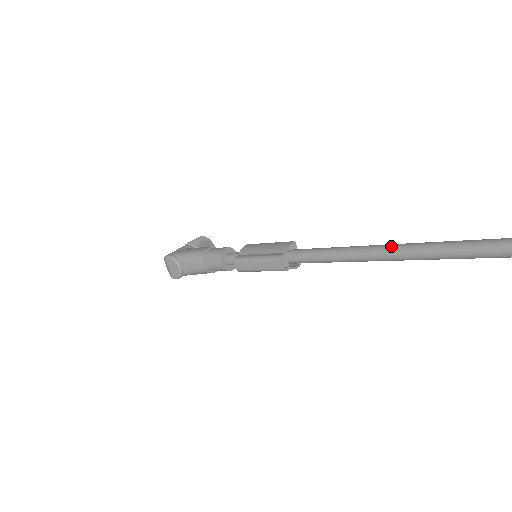
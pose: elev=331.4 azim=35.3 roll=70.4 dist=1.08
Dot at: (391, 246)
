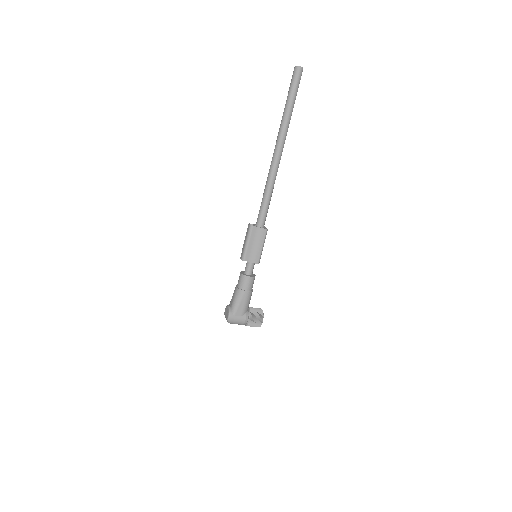
Dot at: occluded
